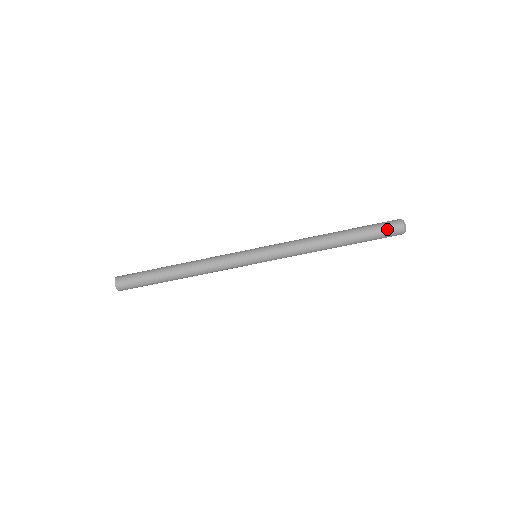
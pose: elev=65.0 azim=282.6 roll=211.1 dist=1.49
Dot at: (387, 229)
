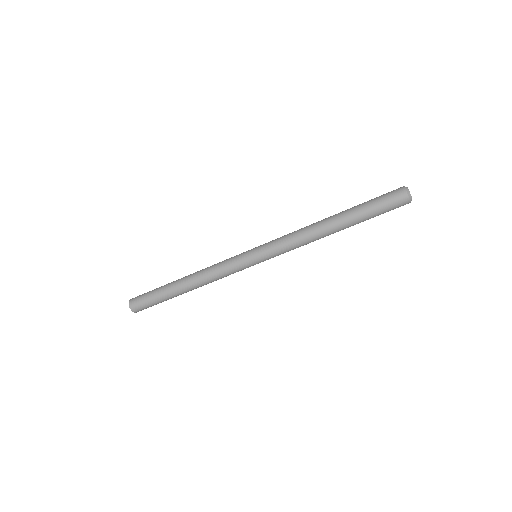
Dot at: (387, 197)
